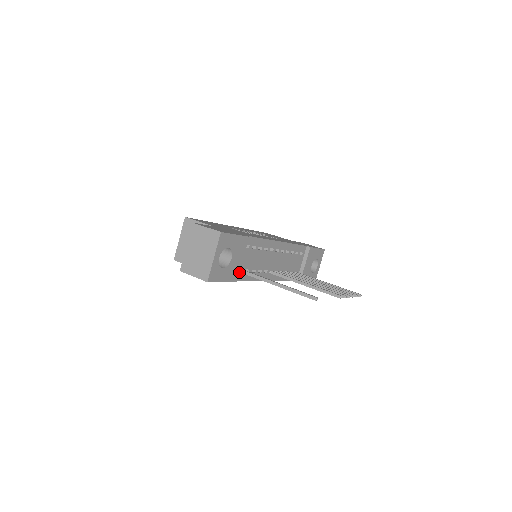
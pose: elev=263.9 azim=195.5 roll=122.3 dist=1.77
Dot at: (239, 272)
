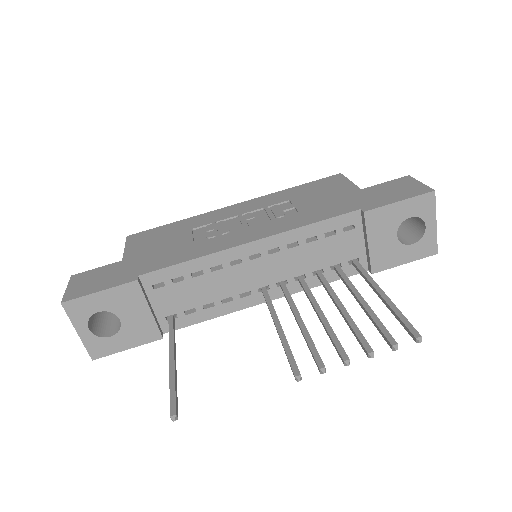
Dot at: (157, 326)
